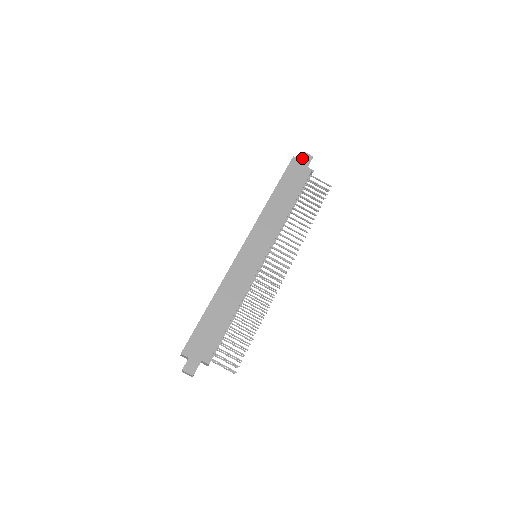
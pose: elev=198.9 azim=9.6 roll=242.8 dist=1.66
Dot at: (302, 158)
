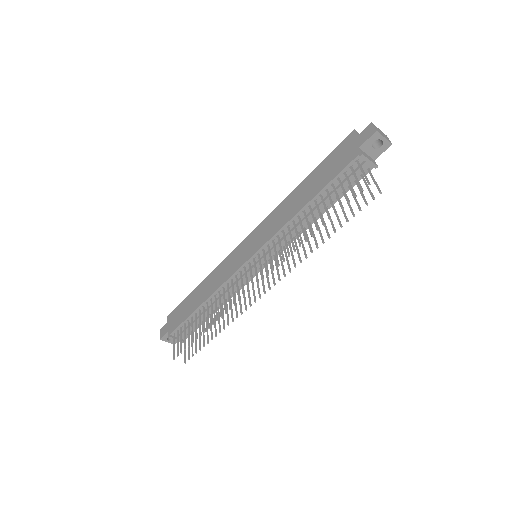
Dot at: (362, 133)
